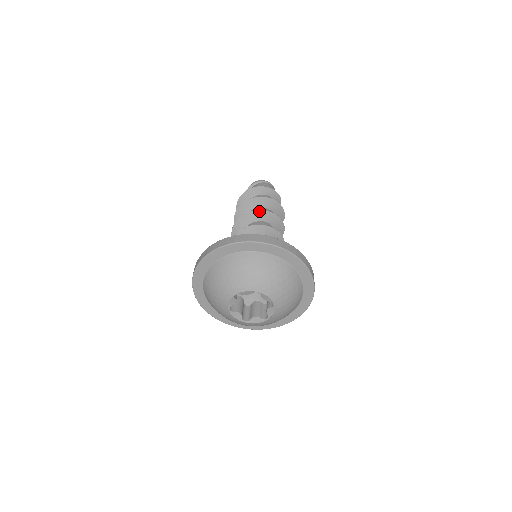
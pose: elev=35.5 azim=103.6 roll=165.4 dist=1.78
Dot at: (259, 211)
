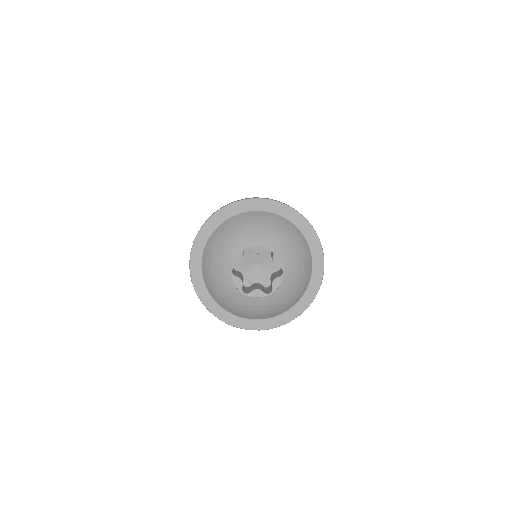
Dot at: occluded
